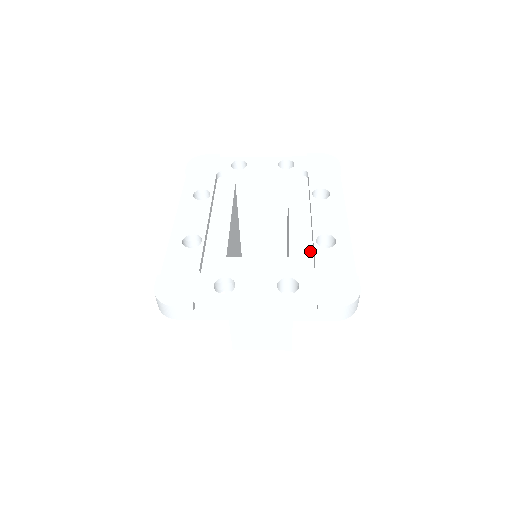
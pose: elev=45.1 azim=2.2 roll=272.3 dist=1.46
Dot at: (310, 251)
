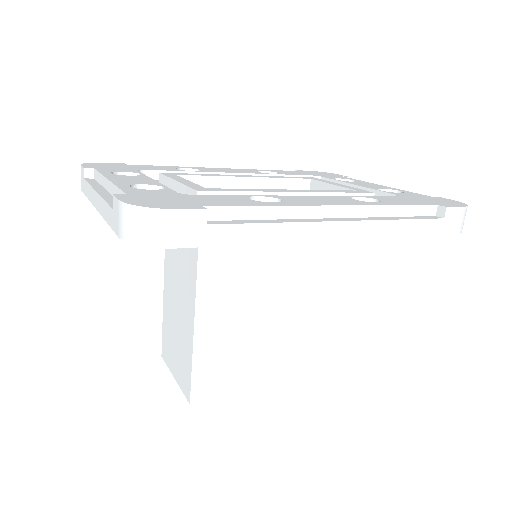
Dot at: occluded
